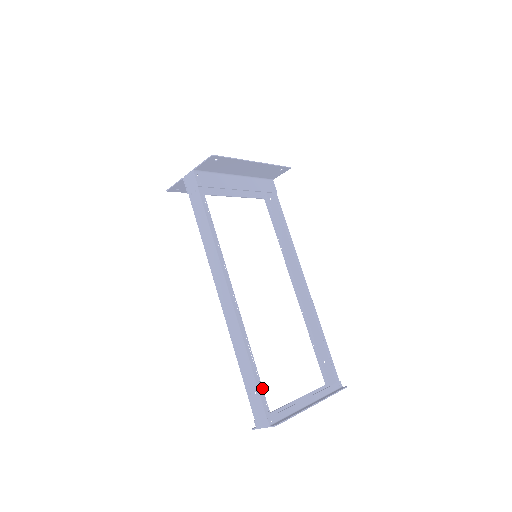
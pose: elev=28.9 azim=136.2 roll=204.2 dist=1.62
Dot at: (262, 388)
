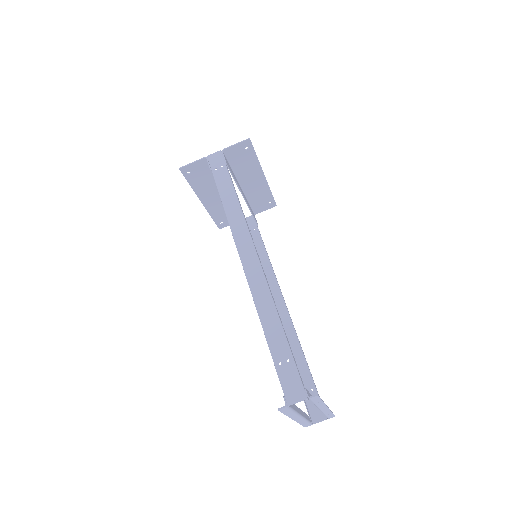
Dot at: occluded
